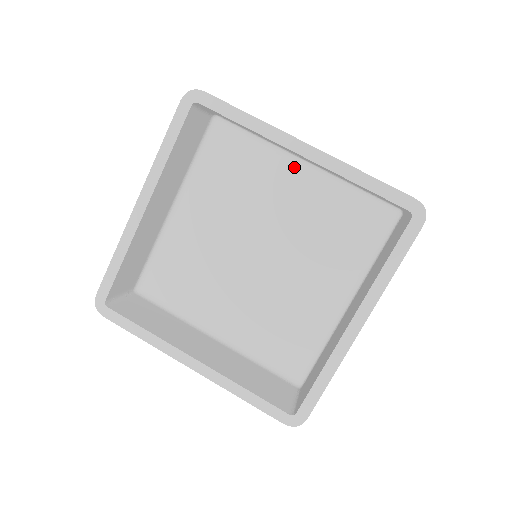
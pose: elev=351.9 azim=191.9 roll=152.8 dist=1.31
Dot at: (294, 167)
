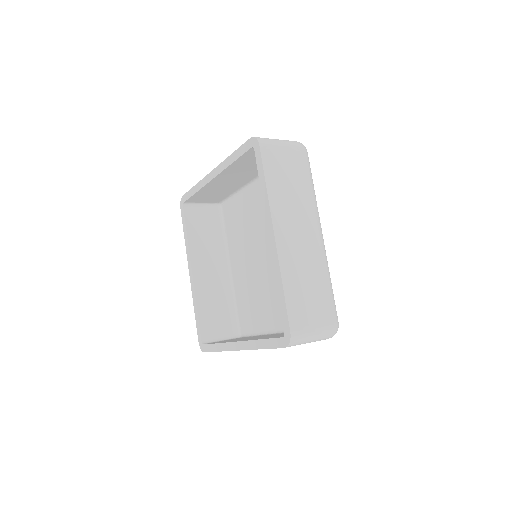
Dot at: (252, 191)
